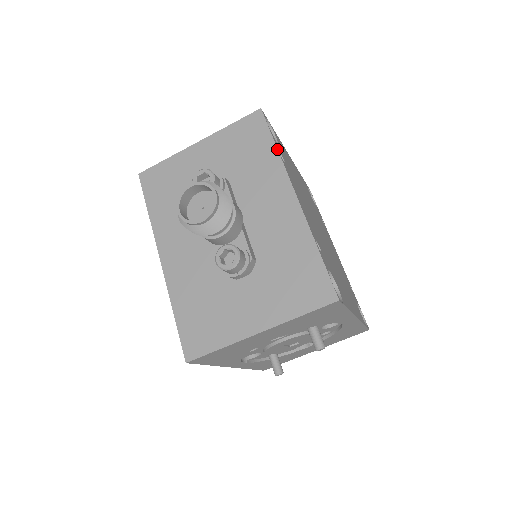
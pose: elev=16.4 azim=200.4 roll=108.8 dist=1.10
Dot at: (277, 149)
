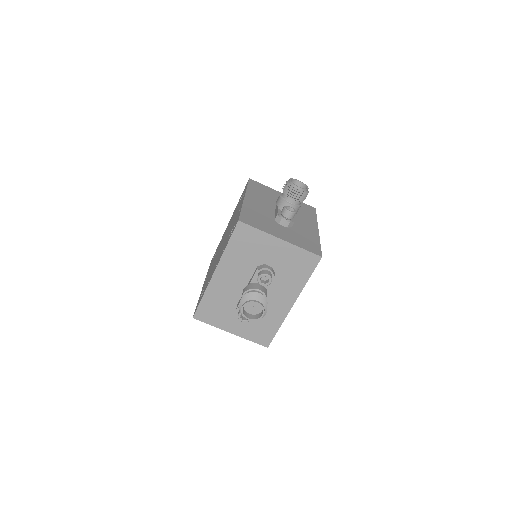
Dot at: occluded
